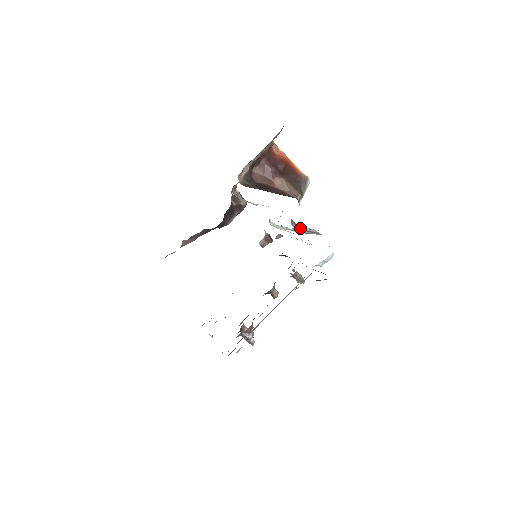
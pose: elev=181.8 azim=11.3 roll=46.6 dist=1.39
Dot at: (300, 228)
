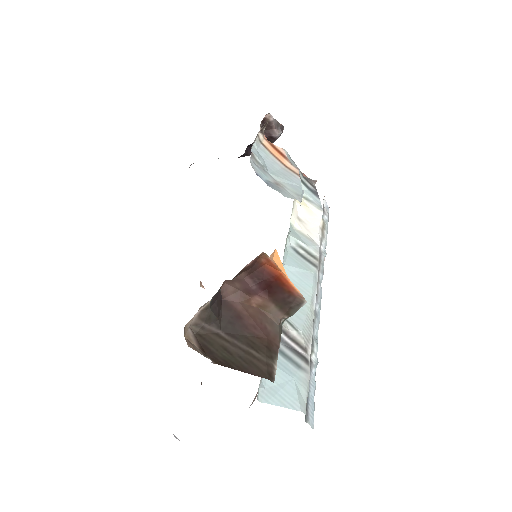
Dot at: (282, 333)
